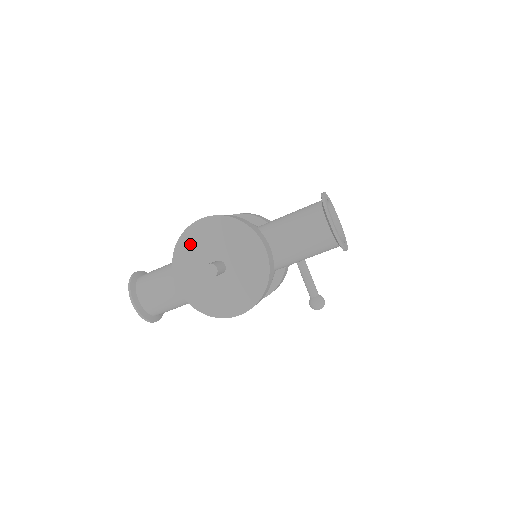
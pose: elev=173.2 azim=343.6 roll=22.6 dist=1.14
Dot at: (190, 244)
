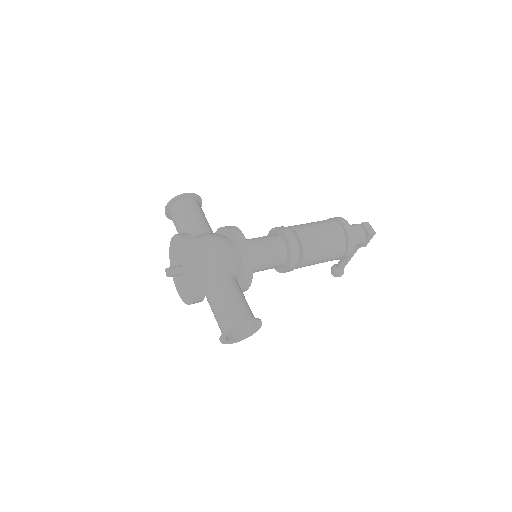
Dot at: (181, 245)
